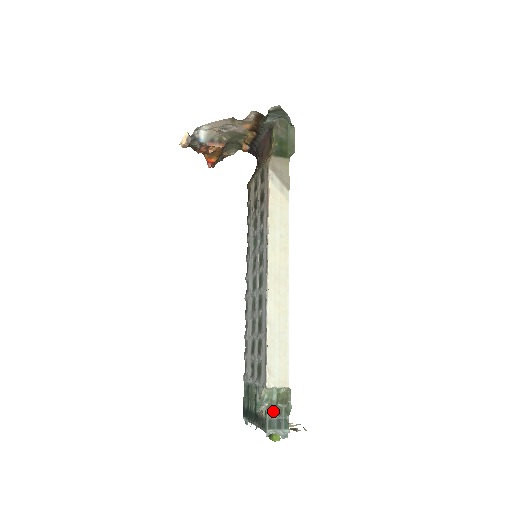
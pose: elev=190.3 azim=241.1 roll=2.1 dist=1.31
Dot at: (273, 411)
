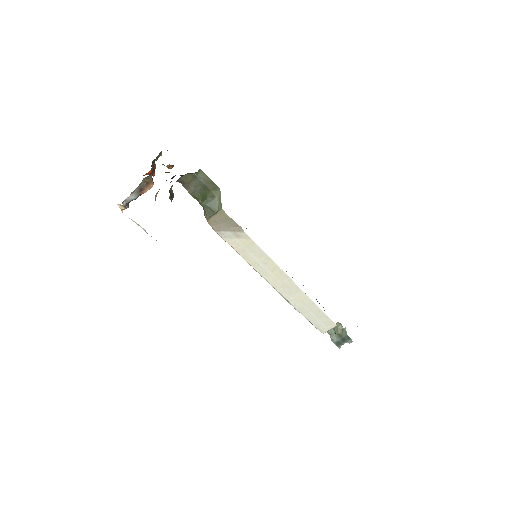
Dot at: (335, 337)
